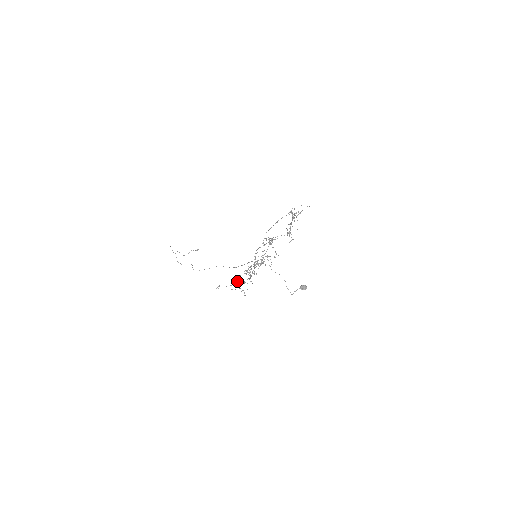
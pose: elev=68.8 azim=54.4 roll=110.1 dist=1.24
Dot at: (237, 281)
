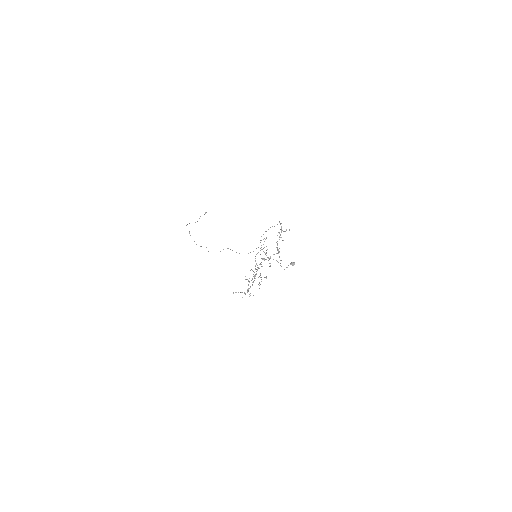
Dot at: (245, 279)
